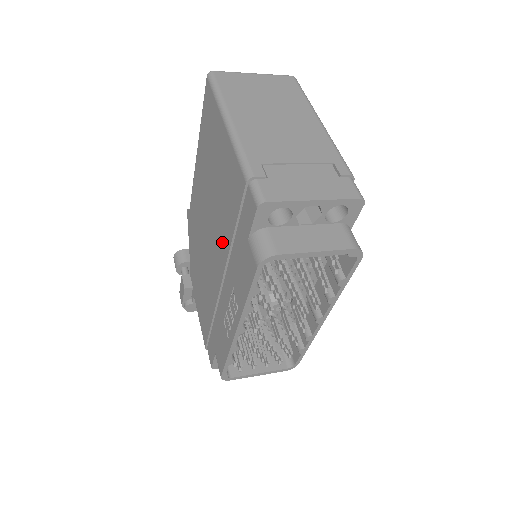
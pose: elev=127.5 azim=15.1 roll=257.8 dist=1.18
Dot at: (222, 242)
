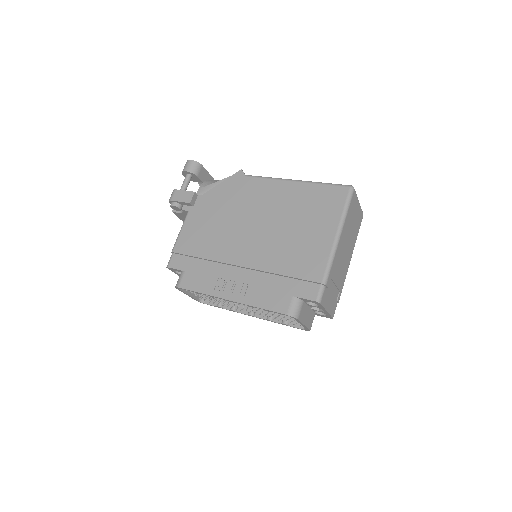
Dot at: (267, 258)
